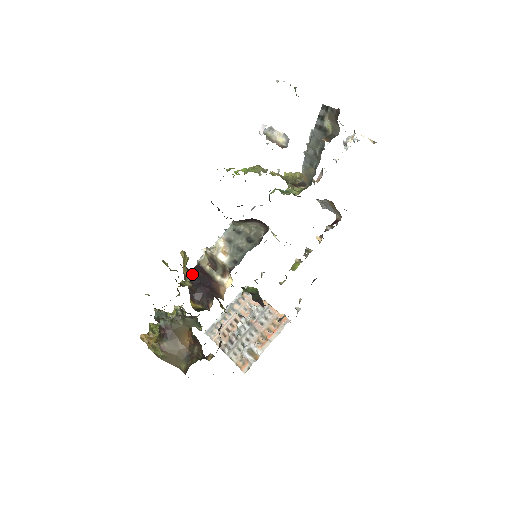
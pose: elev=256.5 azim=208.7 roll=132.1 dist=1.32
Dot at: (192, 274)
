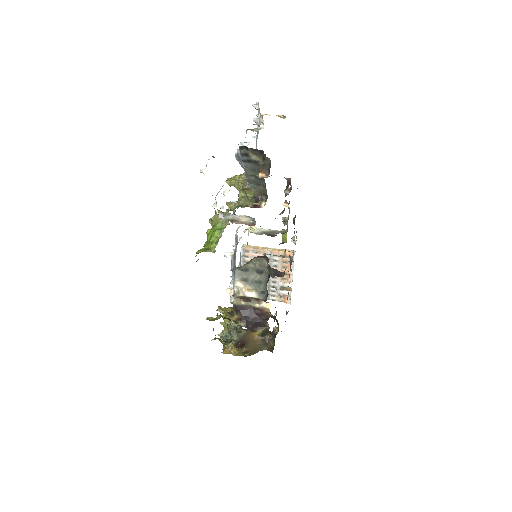
Dot at: (238, 317)
